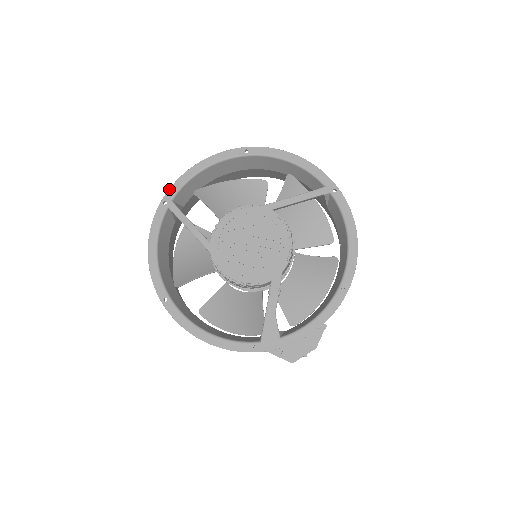
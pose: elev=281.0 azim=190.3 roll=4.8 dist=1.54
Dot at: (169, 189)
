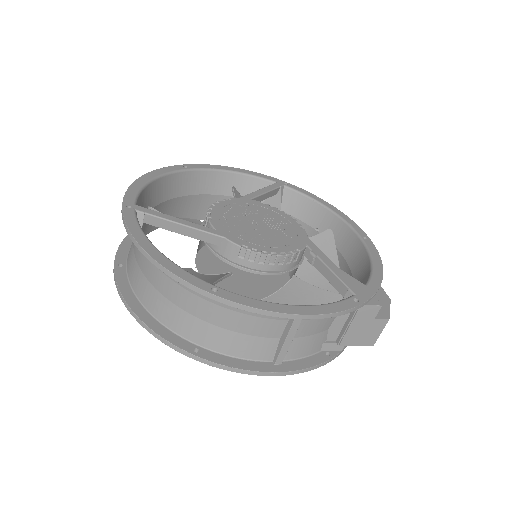
Dot at: (124, 196)
